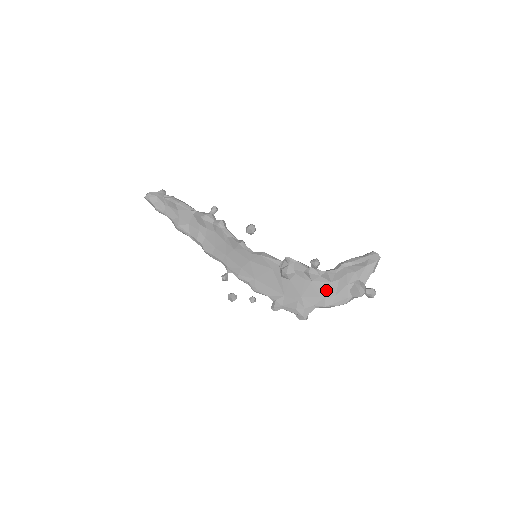
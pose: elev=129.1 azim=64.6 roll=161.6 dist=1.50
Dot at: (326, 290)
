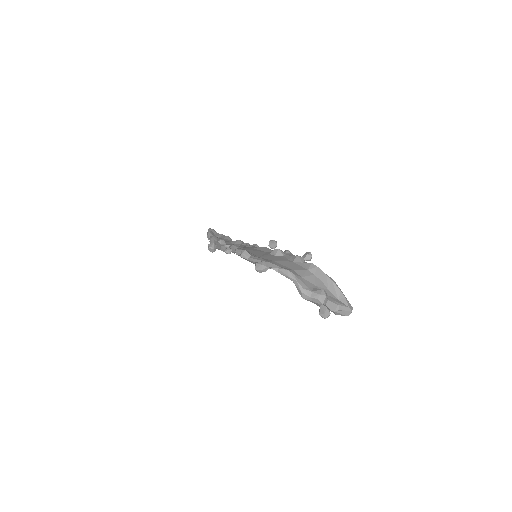
Dot at: (298, 269)
